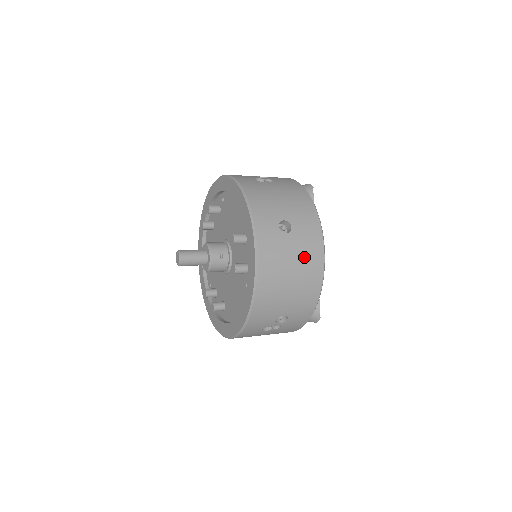
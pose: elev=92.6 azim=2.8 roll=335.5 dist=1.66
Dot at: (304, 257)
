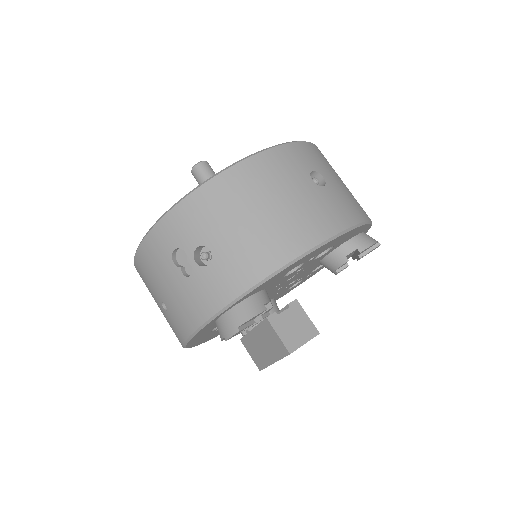
Dot at: (303, 212)
